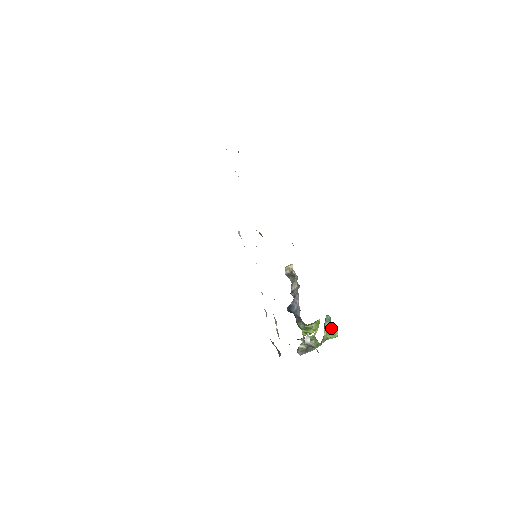
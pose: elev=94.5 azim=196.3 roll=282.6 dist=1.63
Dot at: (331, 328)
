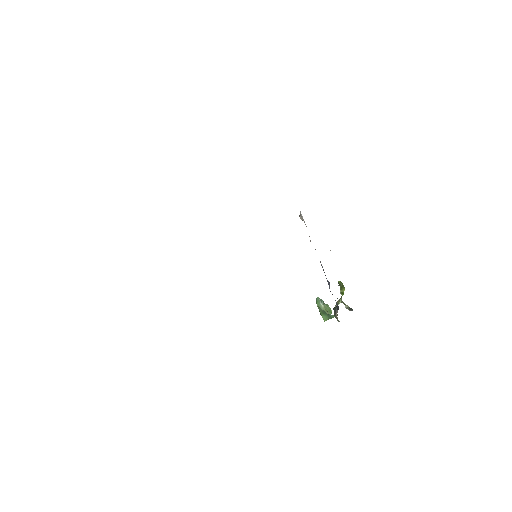
Dot at: (326, 306)
